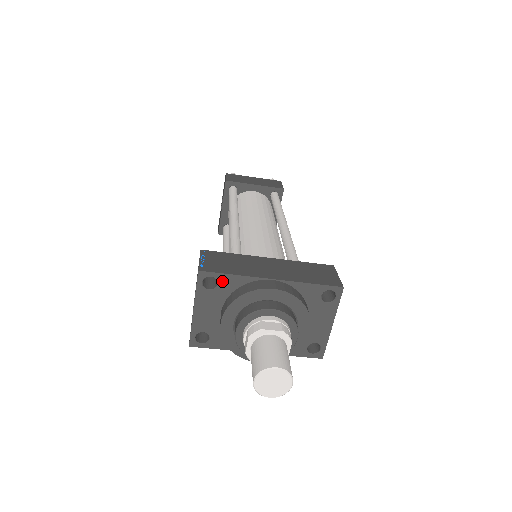
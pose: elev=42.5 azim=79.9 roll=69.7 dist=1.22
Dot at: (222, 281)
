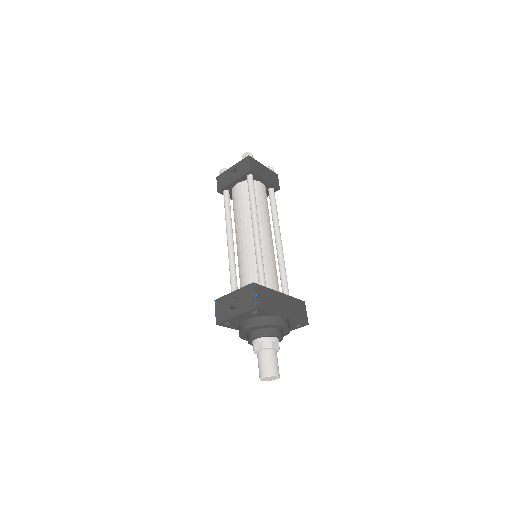
Dot at: (262, 313)
